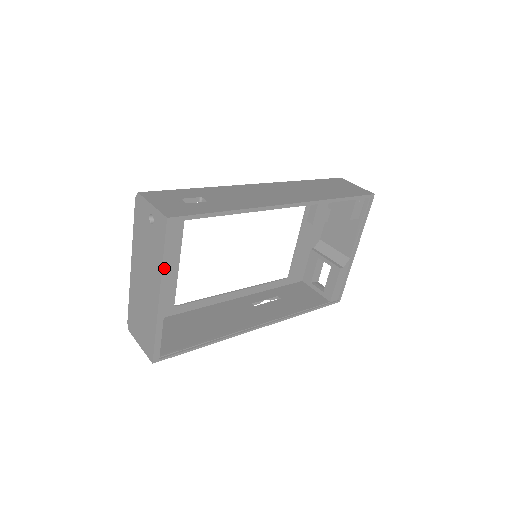
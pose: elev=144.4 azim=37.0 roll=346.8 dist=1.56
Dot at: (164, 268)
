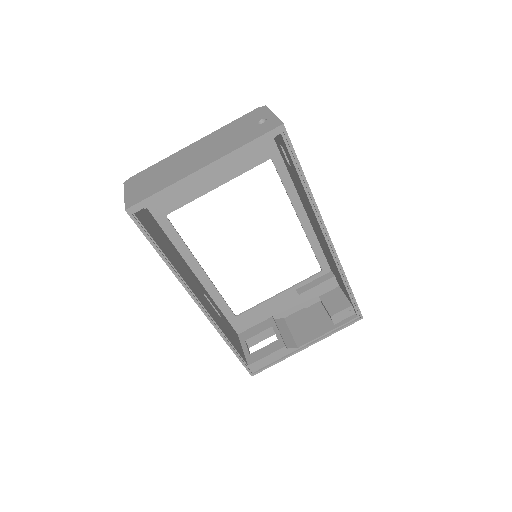
Dot at: (235, 152)
